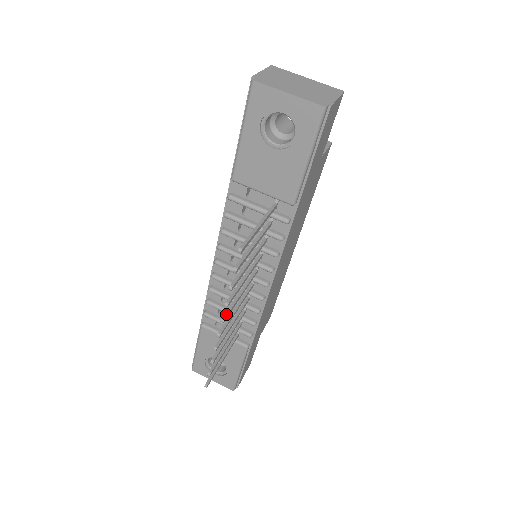
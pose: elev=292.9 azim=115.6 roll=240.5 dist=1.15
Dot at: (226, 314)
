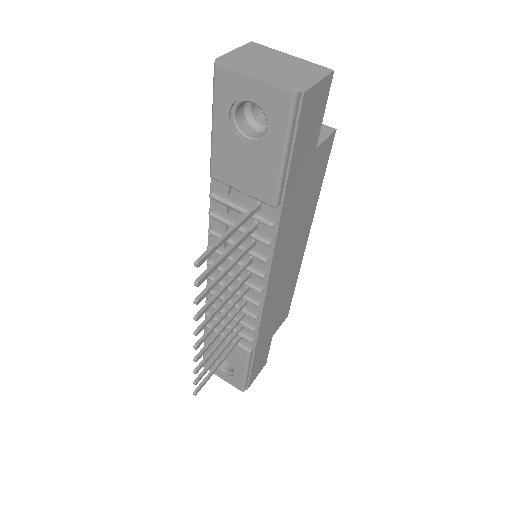
Dot at: (200, 326)
